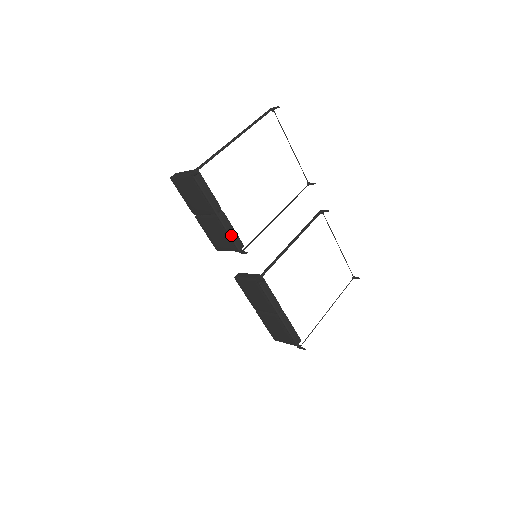
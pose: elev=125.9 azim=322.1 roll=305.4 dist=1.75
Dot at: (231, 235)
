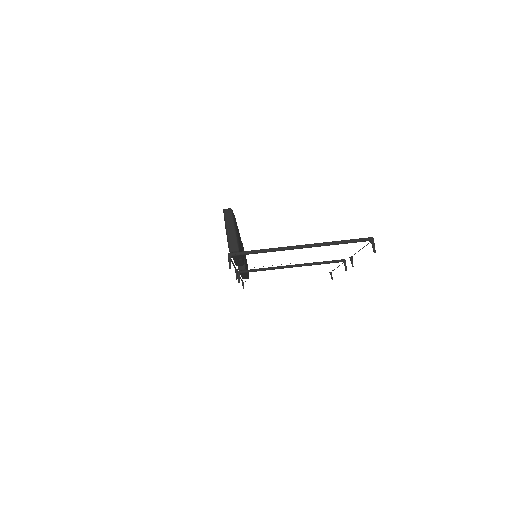
Dot at: (235, 267)
